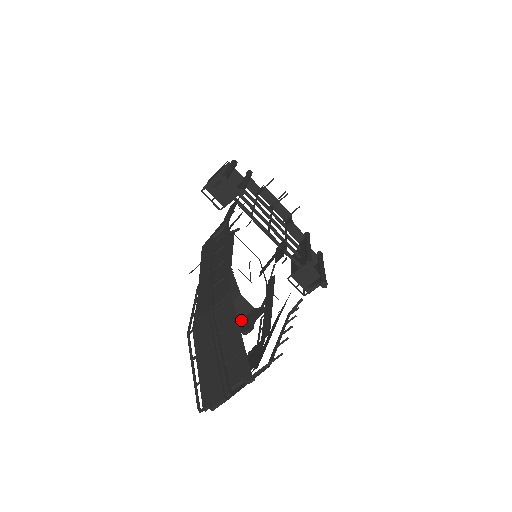
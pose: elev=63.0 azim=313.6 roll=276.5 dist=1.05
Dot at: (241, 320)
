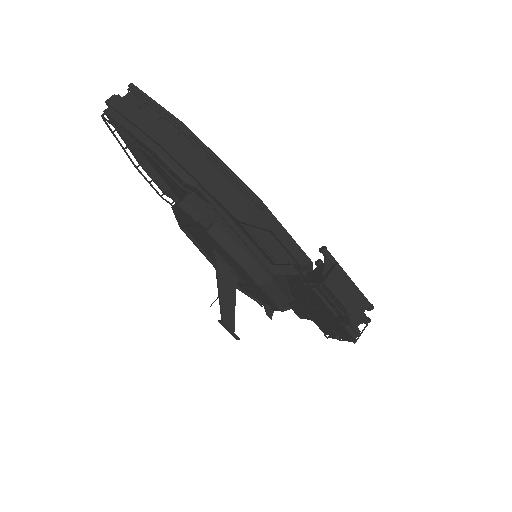
Dot at: (189, 195)
